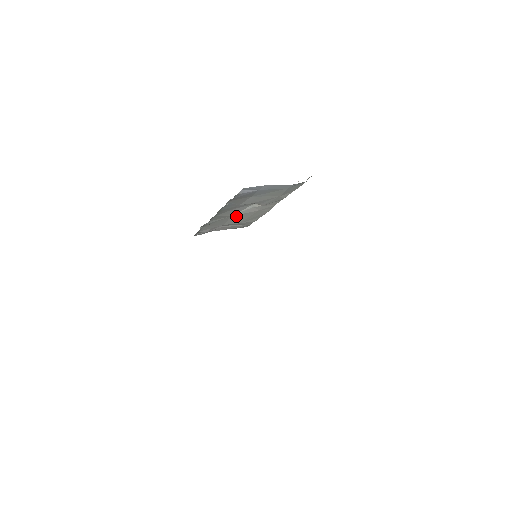
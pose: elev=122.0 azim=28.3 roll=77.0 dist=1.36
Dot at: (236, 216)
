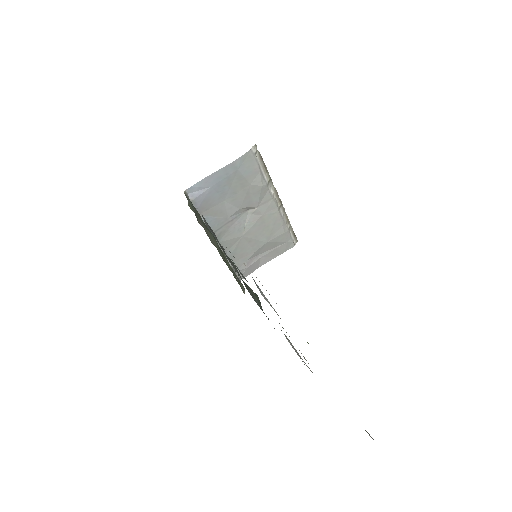
Dot at: (249, 234)
